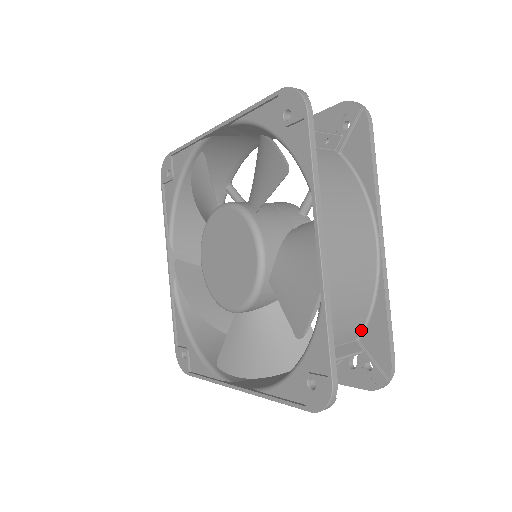
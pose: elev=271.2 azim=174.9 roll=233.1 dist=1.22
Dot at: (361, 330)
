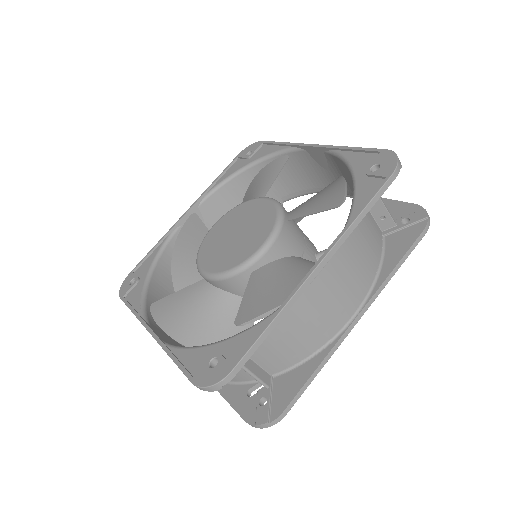
Dot at: (283, 370)
